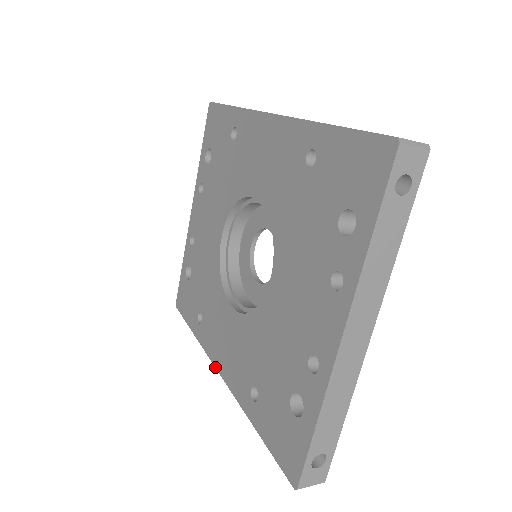
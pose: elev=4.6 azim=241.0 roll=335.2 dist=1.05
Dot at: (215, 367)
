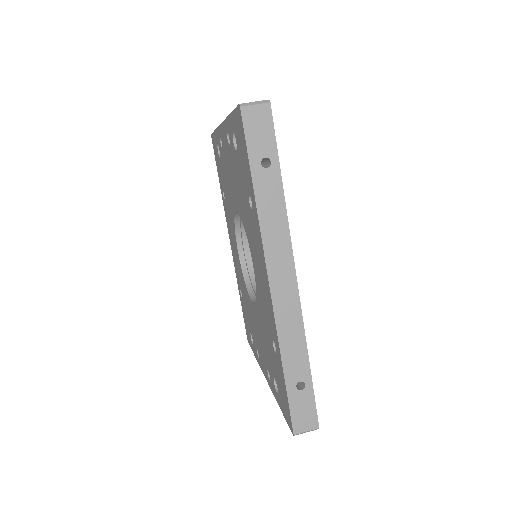
Dot at: (229, 236)
